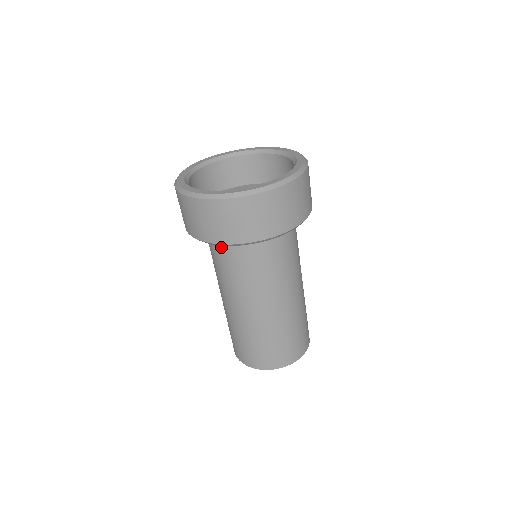
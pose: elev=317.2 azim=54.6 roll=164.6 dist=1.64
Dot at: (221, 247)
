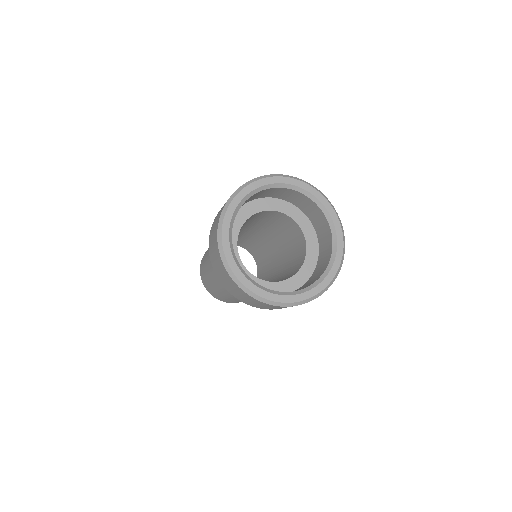
Dot at: occluded
